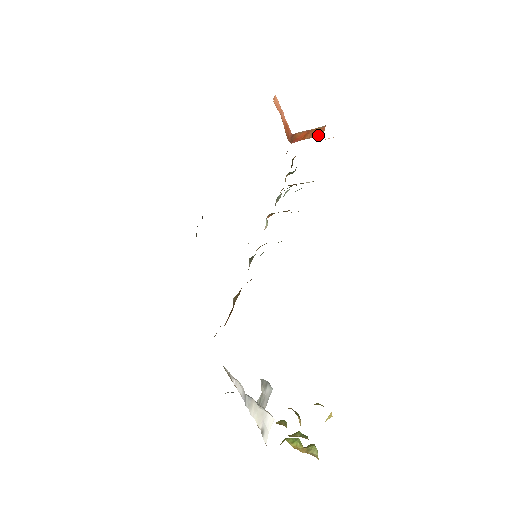
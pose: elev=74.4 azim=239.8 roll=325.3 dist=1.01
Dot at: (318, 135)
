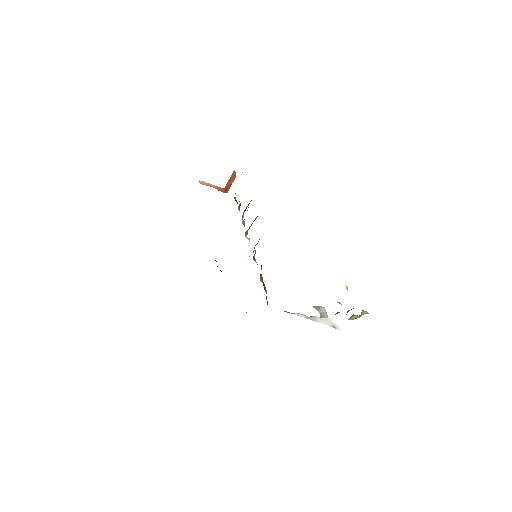
Dot at: occluded
